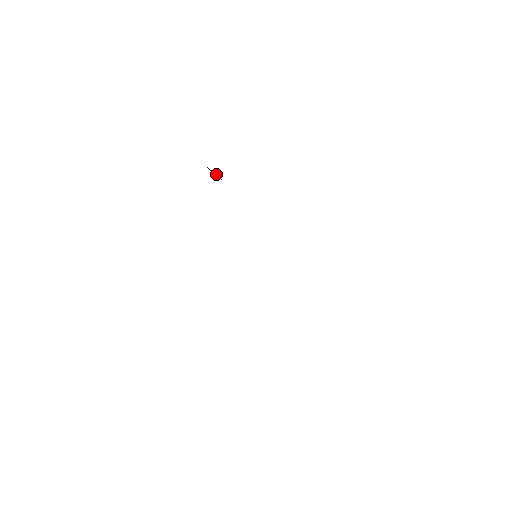
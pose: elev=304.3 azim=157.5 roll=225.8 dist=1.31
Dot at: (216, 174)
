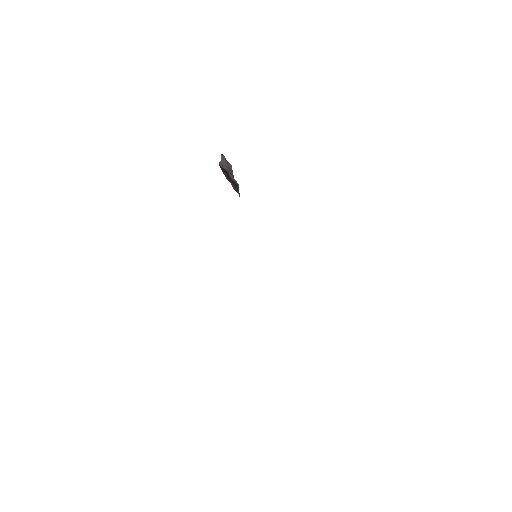
Dot at: (230, 173)
